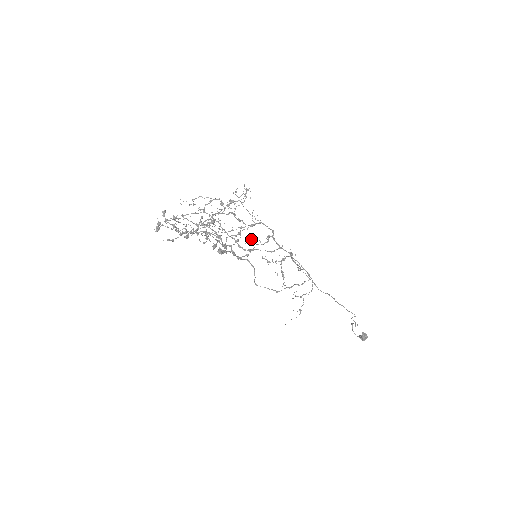
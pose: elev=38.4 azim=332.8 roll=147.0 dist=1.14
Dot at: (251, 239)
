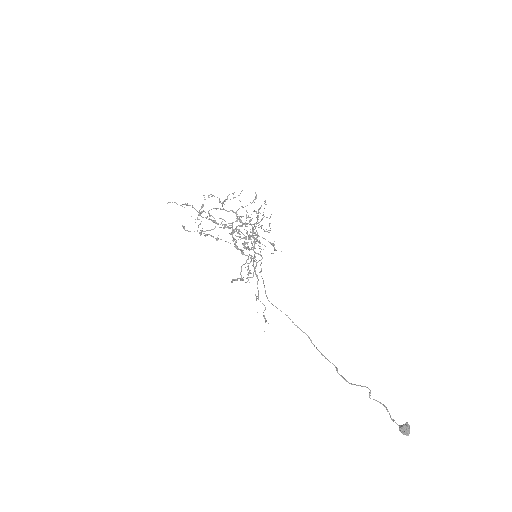
Dot at: (259, 241)
